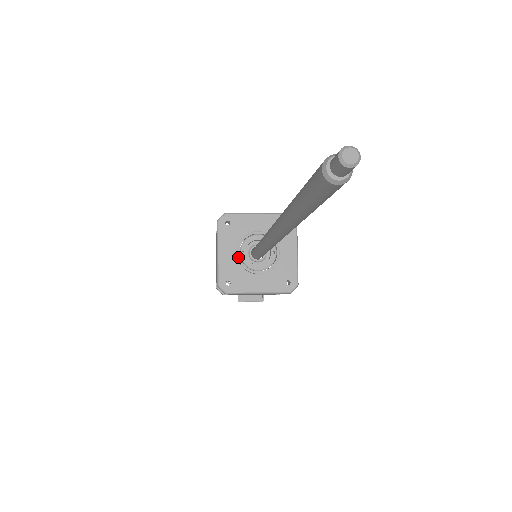
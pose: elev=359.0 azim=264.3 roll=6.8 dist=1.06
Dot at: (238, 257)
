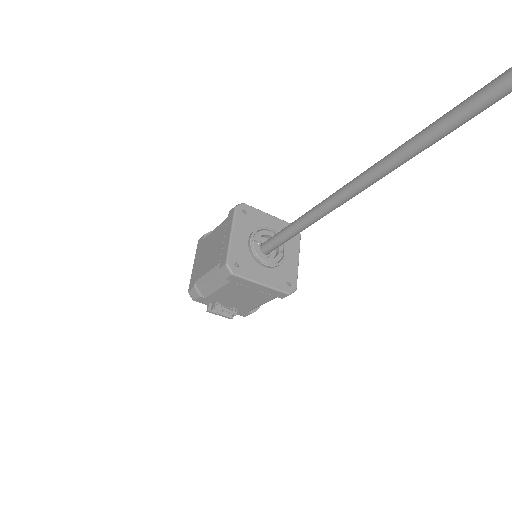
Dot at: (251, 243)
